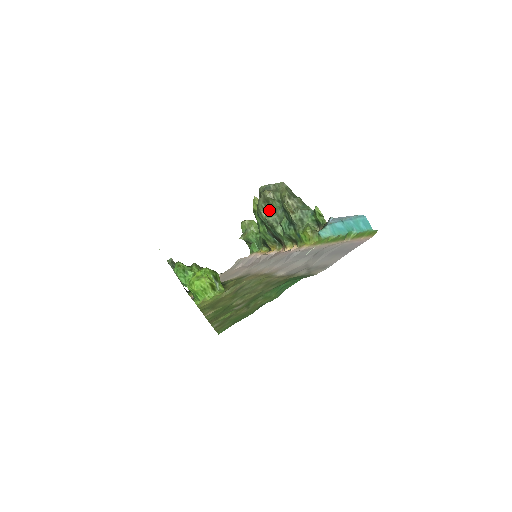
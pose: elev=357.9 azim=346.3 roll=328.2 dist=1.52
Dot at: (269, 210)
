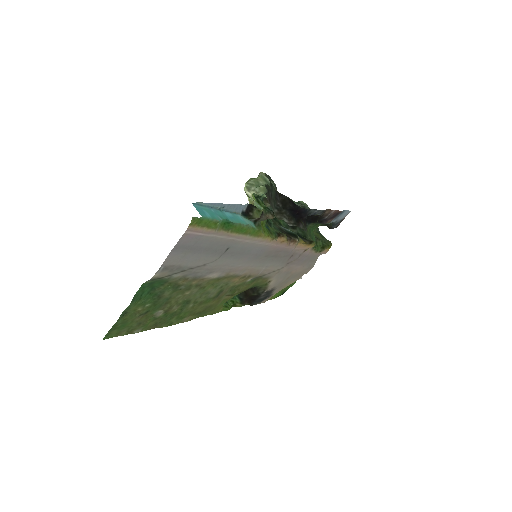
Dot at: occluded
